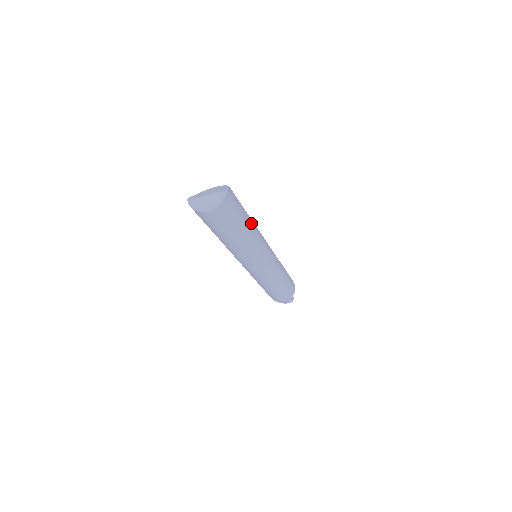
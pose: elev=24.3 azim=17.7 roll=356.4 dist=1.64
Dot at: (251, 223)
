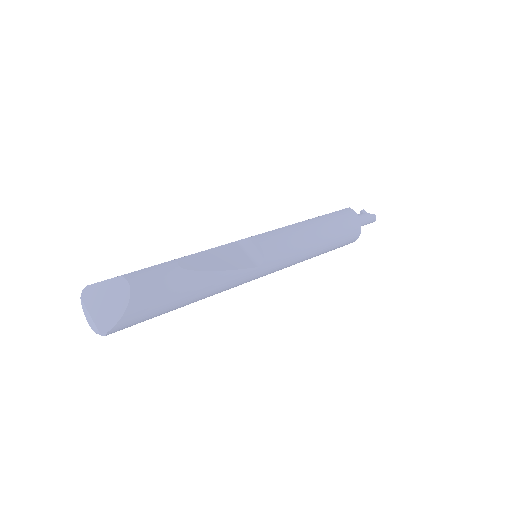
Dot at: (194, 298)
